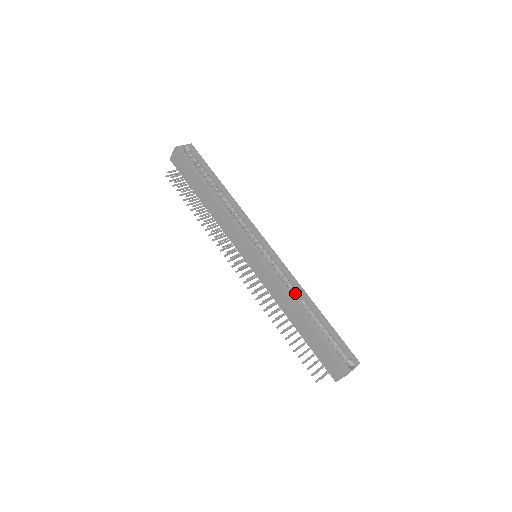
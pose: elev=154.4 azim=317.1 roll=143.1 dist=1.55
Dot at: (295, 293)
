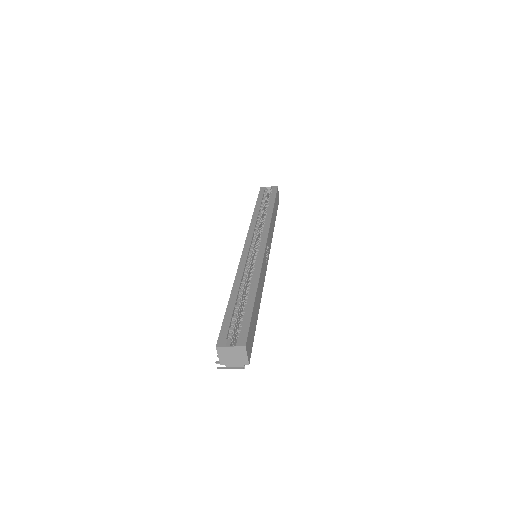
Dot at: (250, 279)
